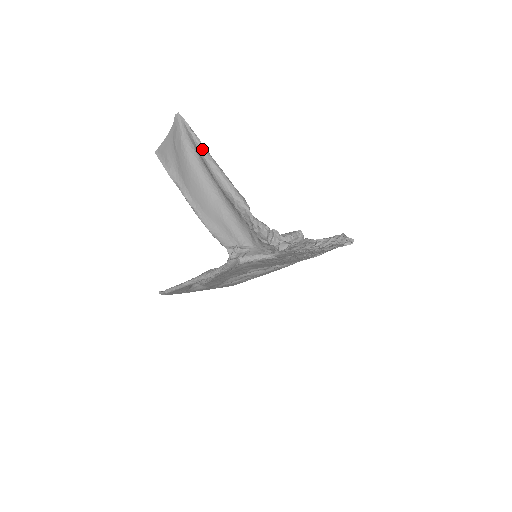
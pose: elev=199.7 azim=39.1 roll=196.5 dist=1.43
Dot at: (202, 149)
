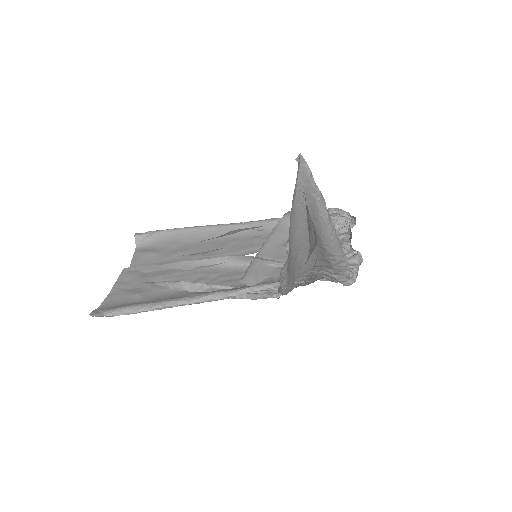
Dot at: (325, 210)
